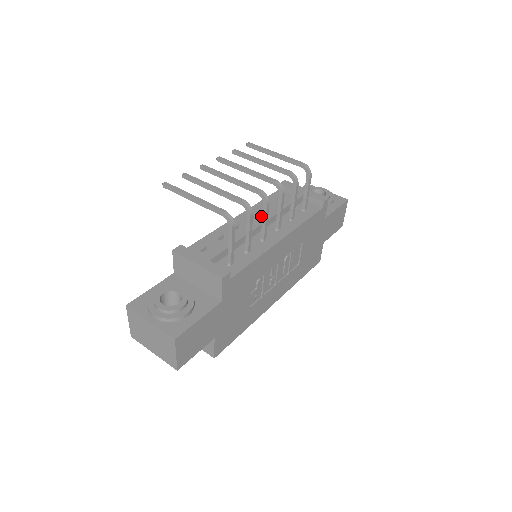
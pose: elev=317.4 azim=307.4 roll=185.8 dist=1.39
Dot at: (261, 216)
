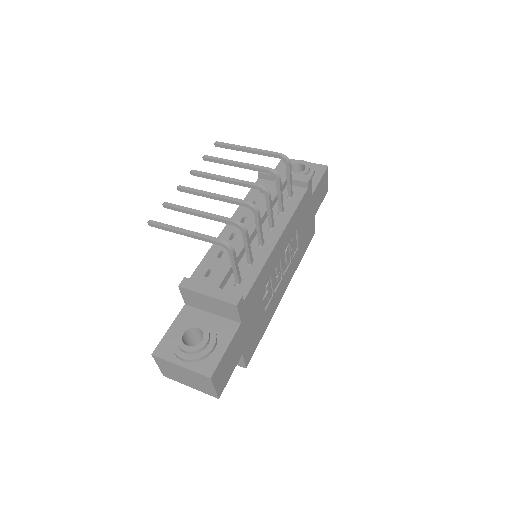
Dot at: (252, 219)
